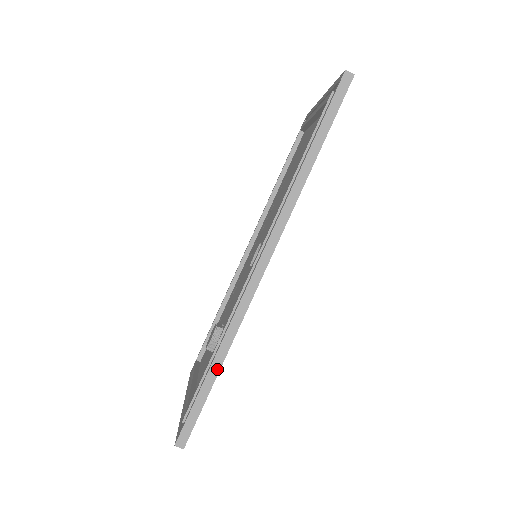
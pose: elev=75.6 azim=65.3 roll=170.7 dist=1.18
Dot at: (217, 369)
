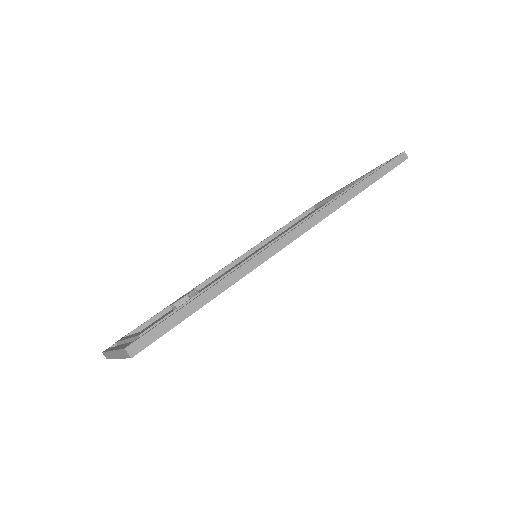
Dot at: (212, 296)
